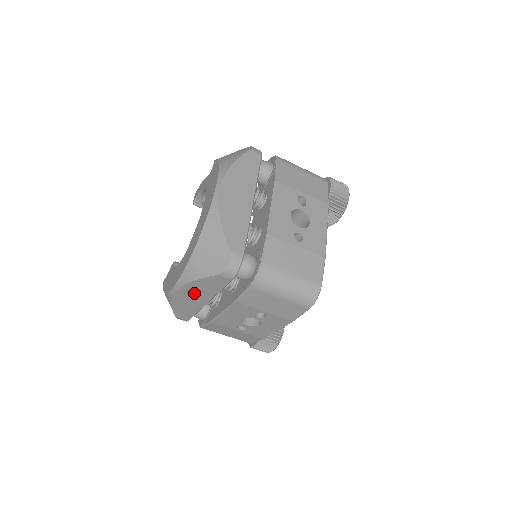
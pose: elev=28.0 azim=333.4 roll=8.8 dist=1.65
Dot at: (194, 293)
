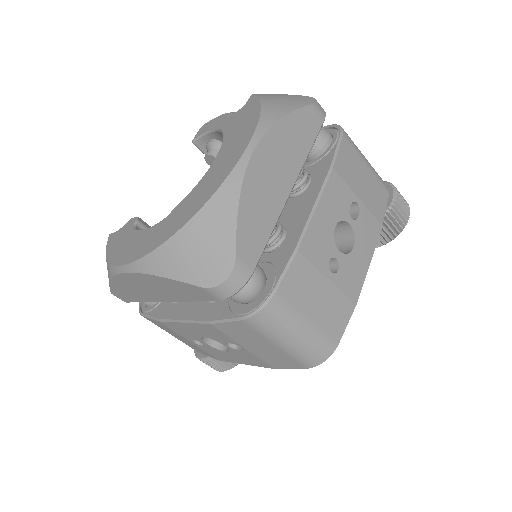
Dot at: (152, 286)
